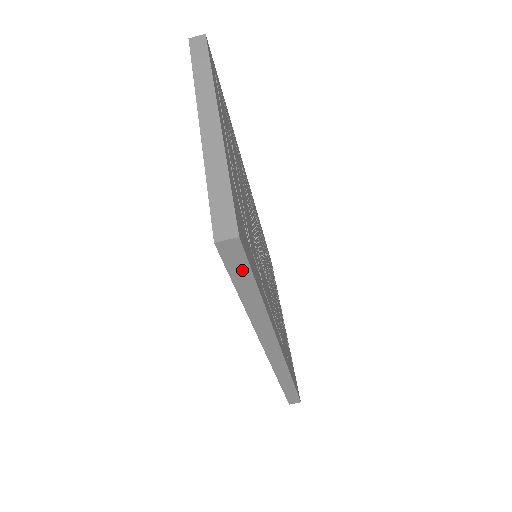
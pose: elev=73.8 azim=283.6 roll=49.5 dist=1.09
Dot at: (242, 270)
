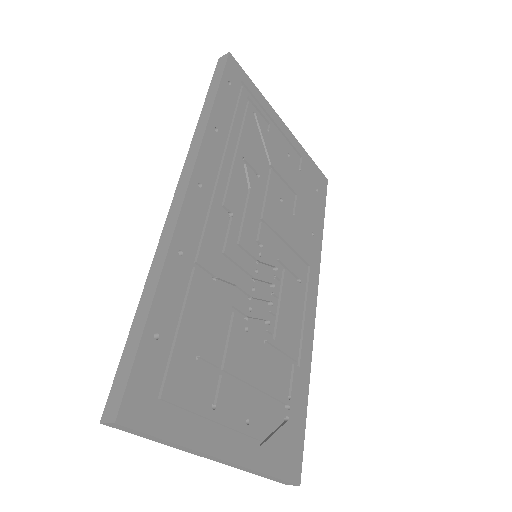
Dot at: occluded
